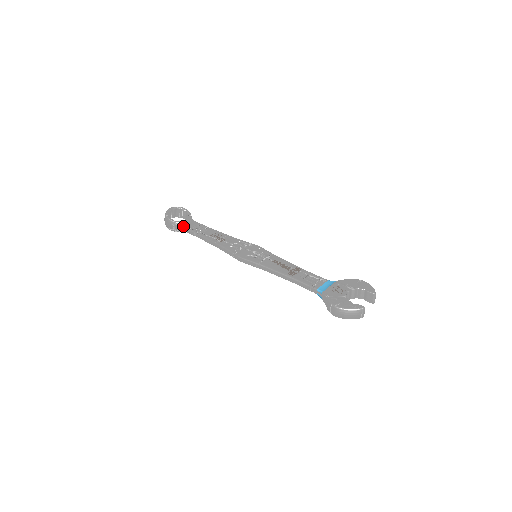
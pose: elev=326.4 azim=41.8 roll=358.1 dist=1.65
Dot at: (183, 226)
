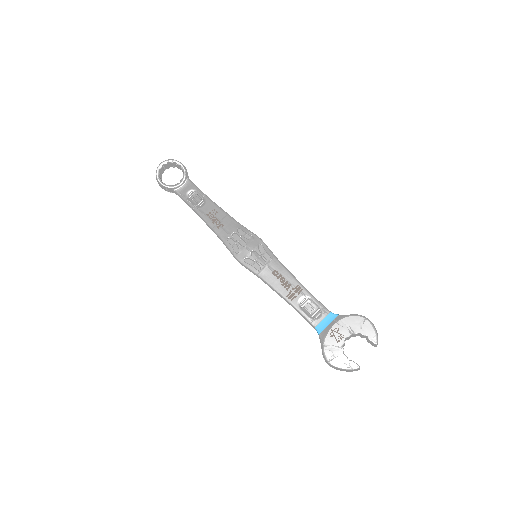
Dot at: (177, 193)
